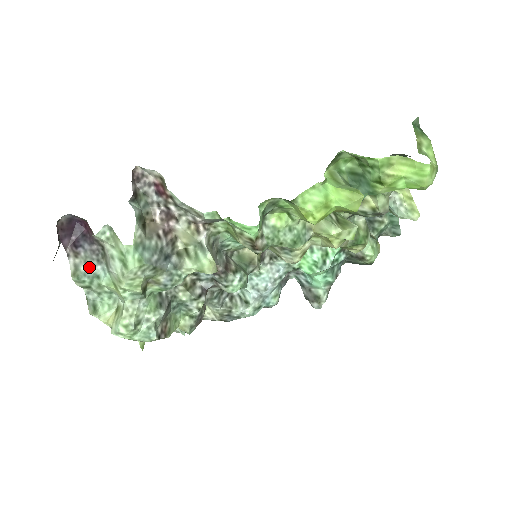
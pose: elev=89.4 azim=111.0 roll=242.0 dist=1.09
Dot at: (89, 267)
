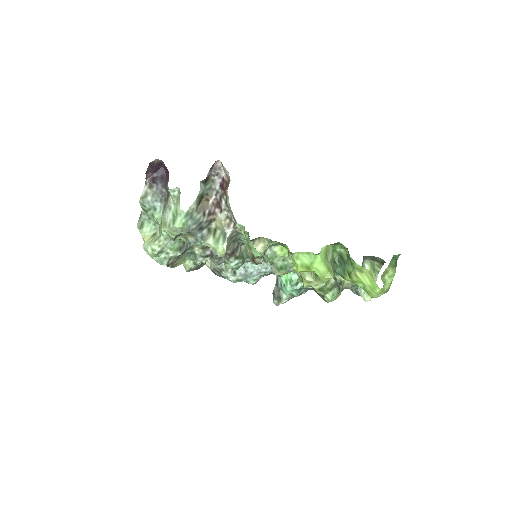
Dot at: (153, 200)
